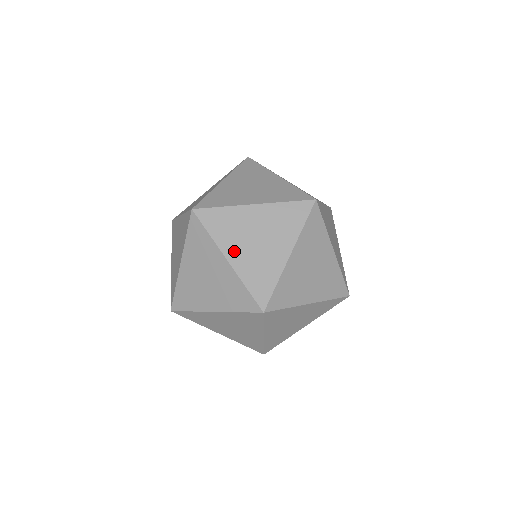
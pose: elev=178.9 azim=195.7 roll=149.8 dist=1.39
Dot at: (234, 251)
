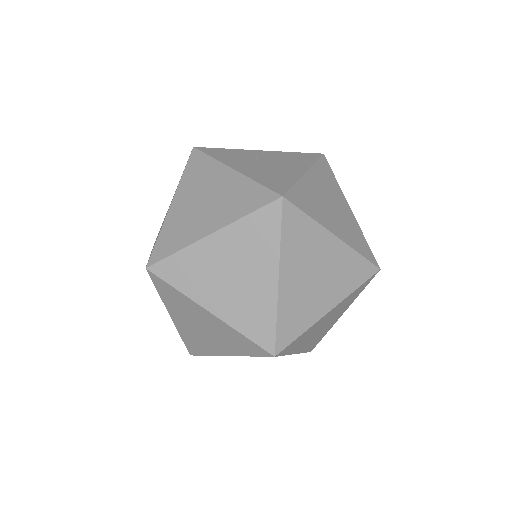
Dot at: (212, 299)
